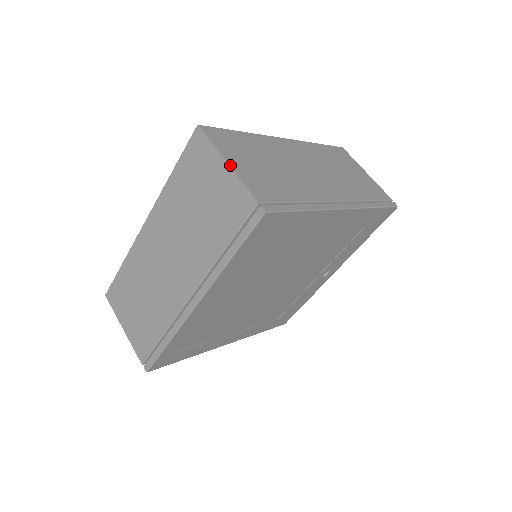
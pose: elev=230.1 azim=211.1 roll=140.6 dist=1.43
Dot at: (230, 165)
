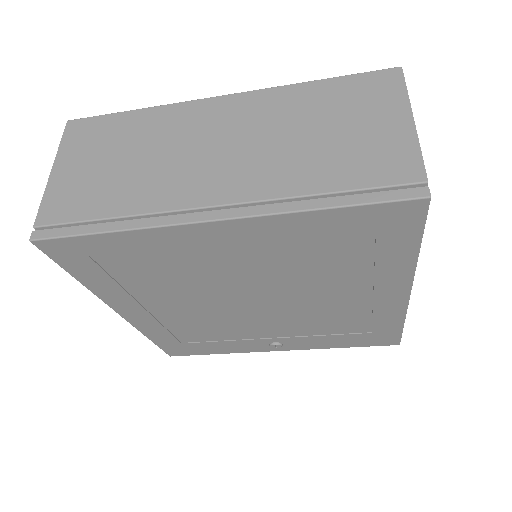
Dot at: (415, 125)
